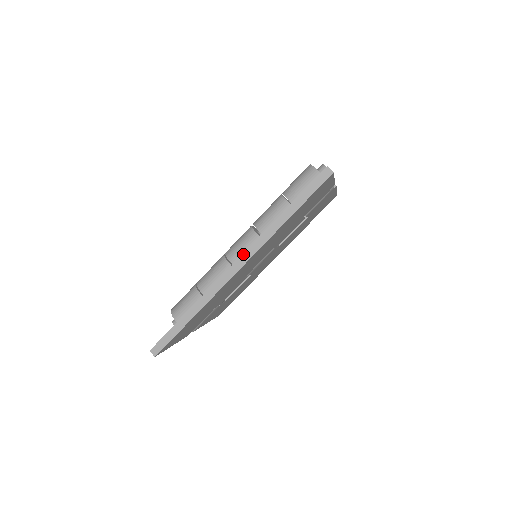
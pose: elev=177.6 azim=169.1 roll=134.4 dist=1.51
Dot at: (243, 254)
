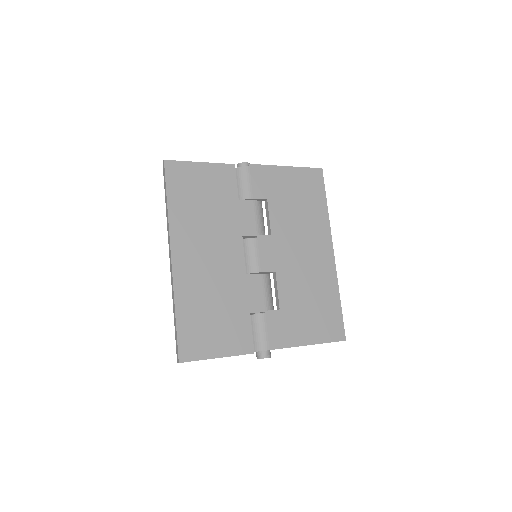
Dot at: (169, 249)
